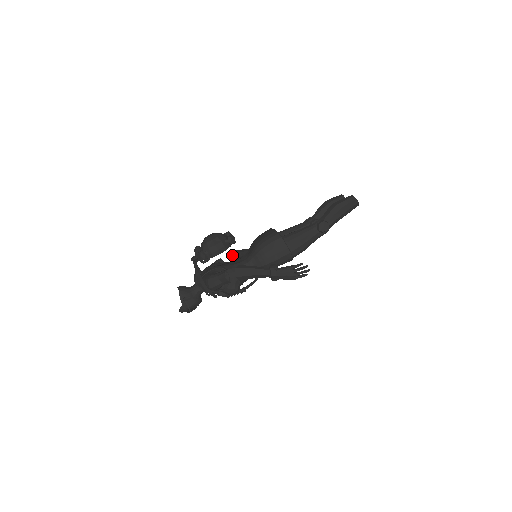
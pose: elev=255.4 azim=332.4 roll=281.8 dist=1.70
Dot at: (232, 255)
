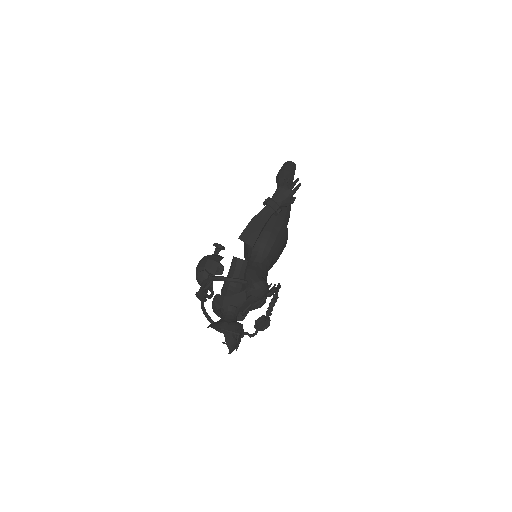
Dot at: occluded
